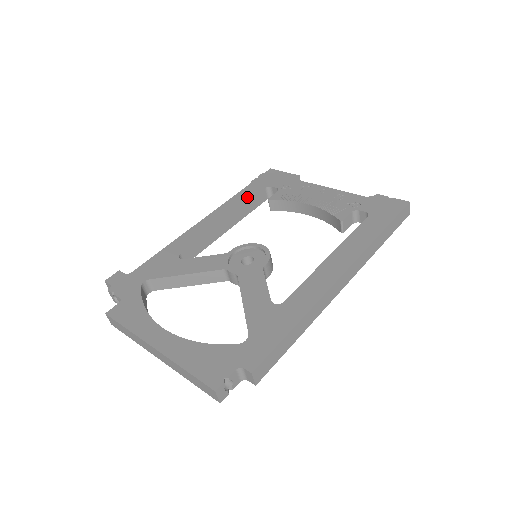
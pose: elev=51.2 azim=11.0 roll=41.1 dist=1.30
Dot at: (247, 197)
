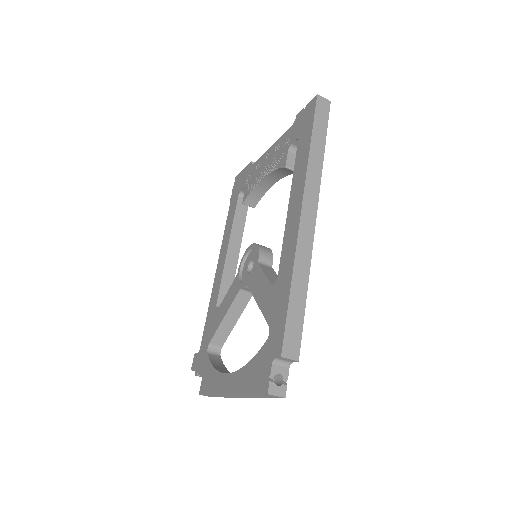
Dot at: (232, 217)
